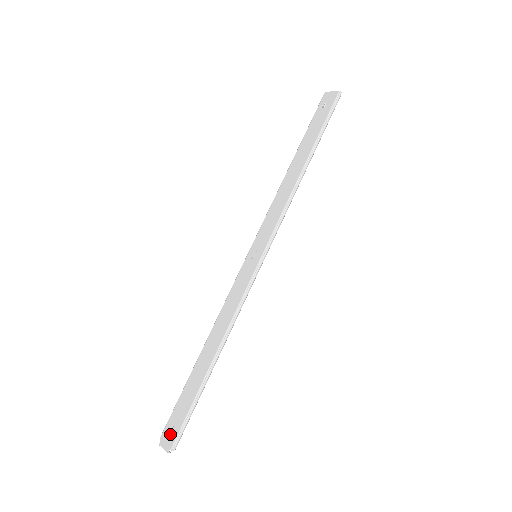
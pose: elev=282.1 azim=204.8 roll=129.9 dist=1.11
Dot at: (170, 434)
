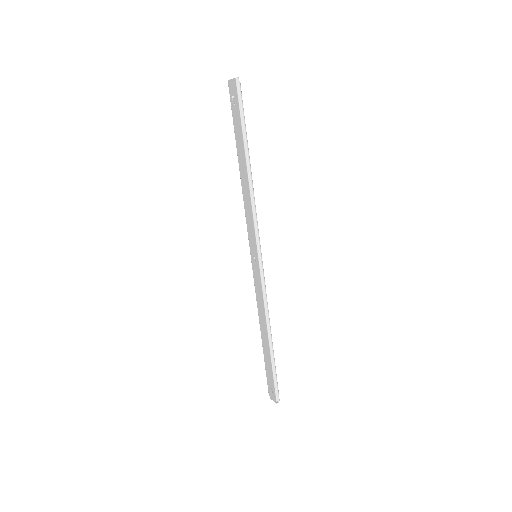
Dot at: (271, 393)
